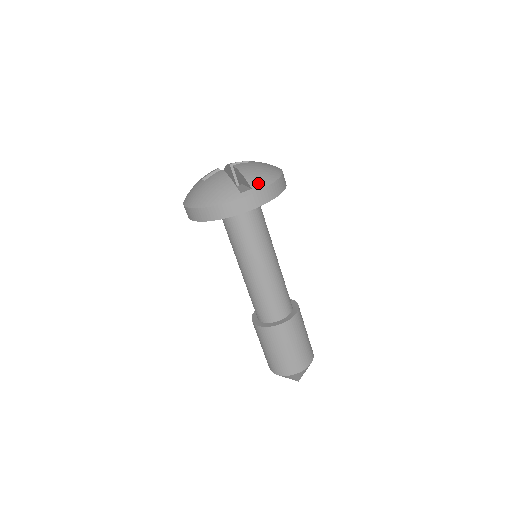
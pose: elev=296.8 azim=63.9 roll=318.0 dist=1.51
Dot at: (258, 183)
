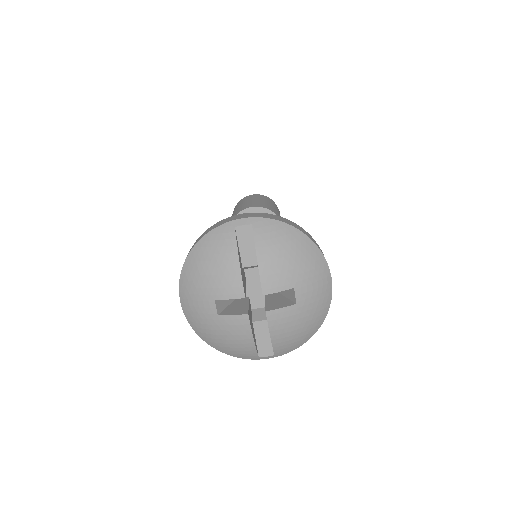
Dot at: (285, 350)
